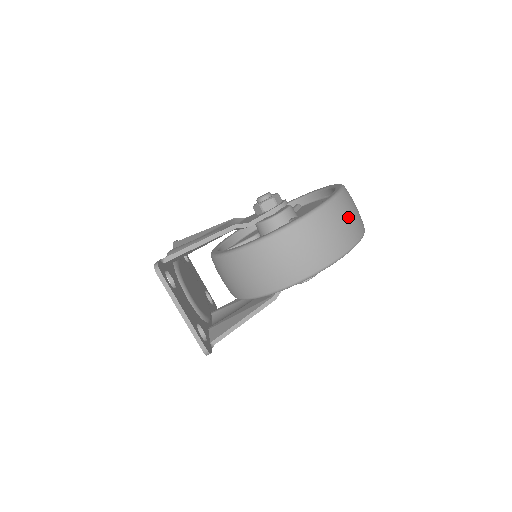
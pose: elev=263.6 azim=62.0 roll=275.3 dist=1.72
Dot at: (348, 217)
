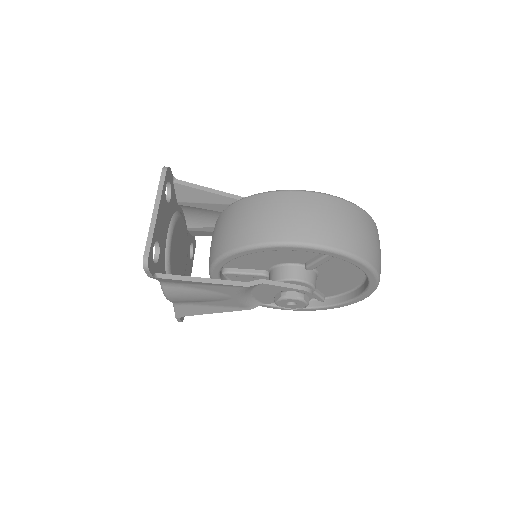
Dot at: (368, 233)
